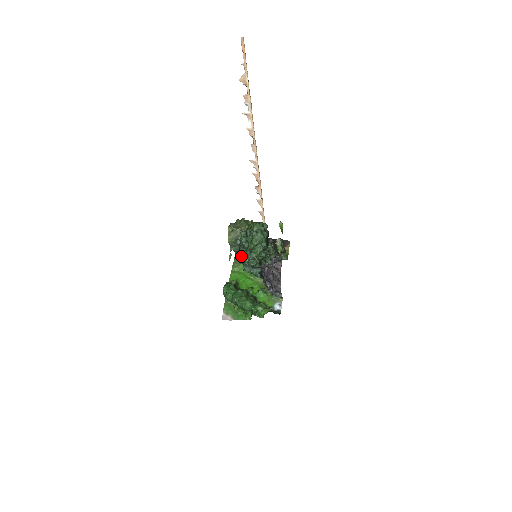
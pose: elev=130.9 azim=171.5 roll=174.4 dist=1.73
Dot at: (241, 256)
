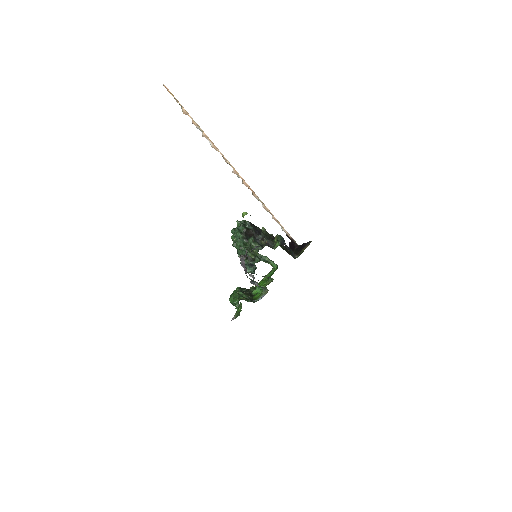
Dot at: occluded
